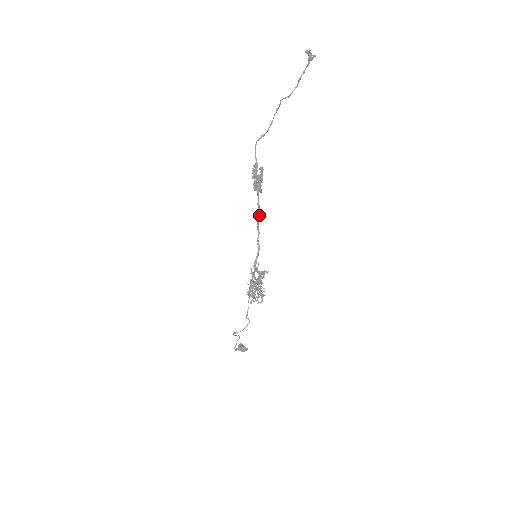
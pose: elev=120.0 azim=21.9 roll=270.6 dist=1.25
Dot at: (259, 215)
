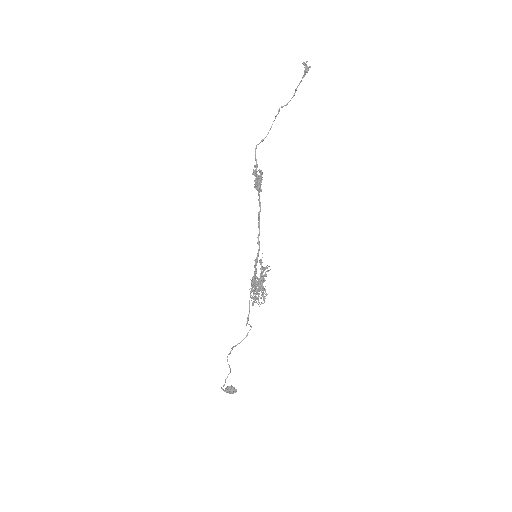
Dot at: (260, 211)
